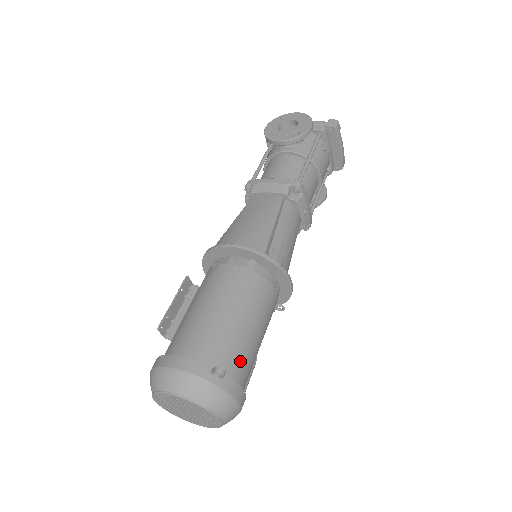
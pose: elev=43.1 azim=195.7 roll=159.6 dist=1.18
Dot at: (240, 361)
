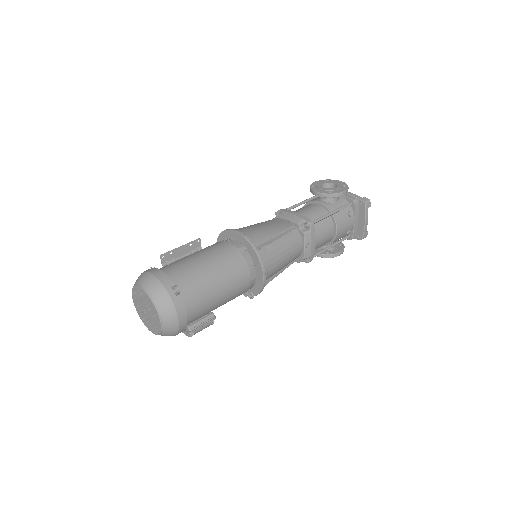
Dot at: (196, 297)
